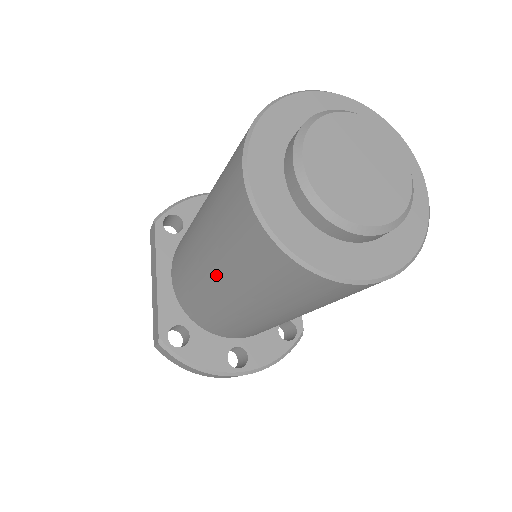
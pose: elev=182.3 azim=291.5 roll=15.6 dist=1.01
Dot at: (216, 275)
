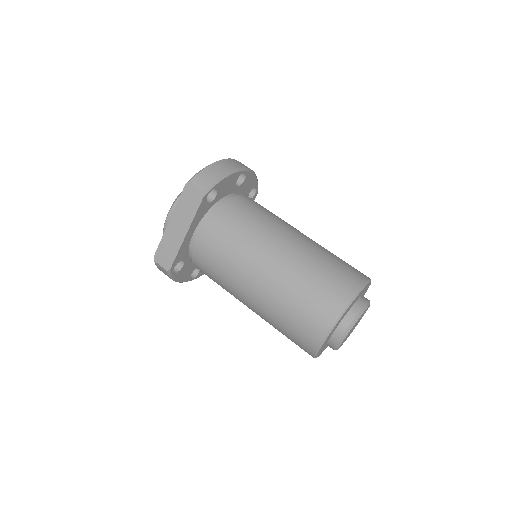
Dot at: (258, 307)
